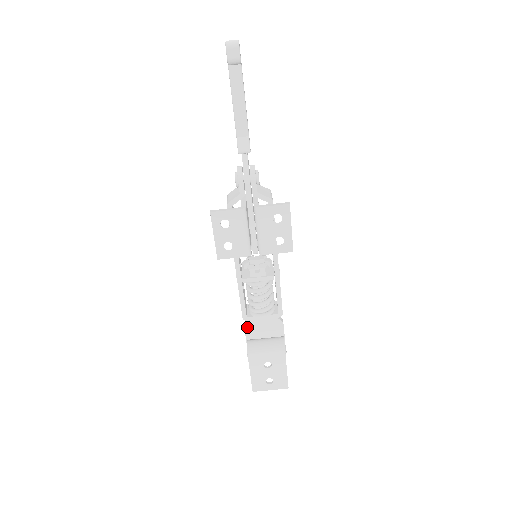
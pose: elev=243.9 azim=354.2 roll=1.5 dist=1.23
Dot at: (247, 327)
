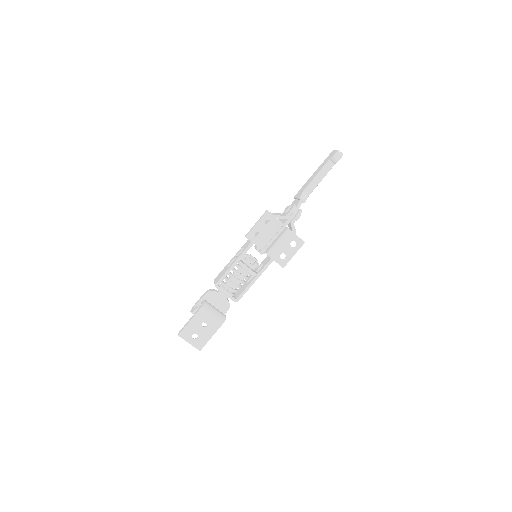
Dot at: (208, 293)
